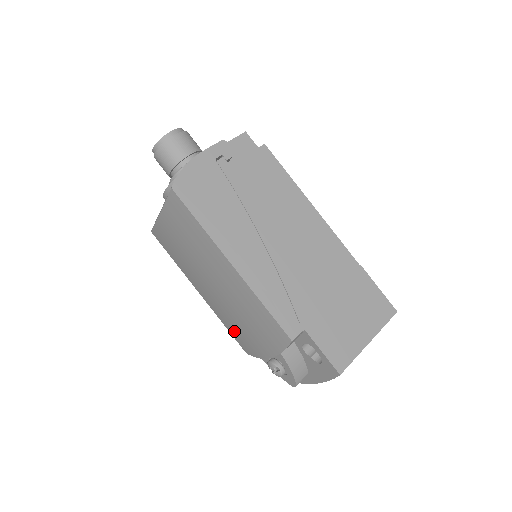
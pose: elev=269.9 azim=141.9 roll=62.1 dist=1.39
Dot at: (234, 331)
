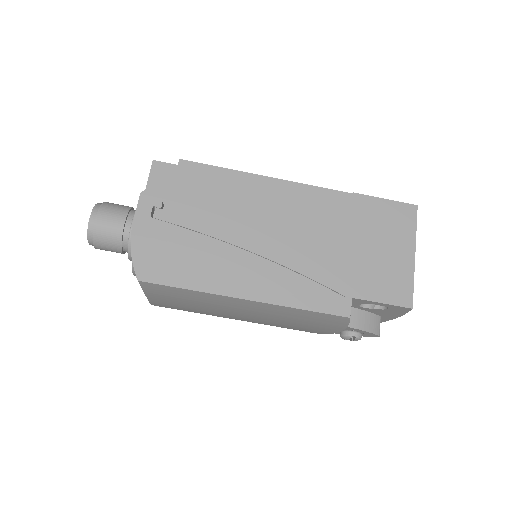
Dot at: (290, 328)
